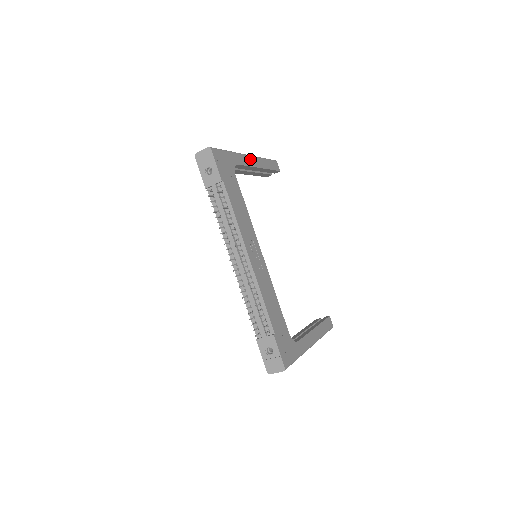
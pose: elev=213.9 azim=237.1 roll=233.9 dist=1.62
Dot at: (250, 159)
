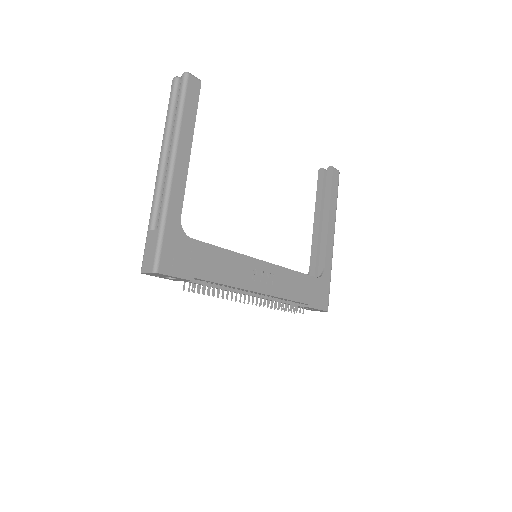
Dot at: (178, 169)
